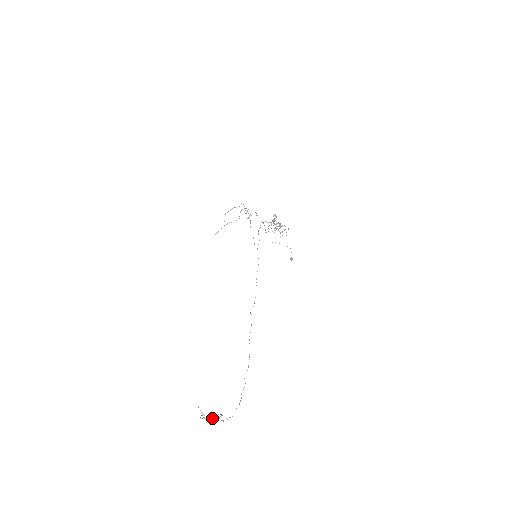
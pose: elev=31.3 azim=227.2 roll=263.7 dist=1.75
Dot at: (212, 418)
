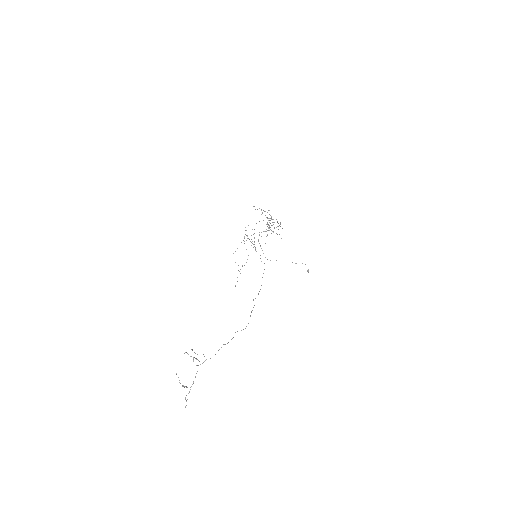
Dot at: (193, 381)
